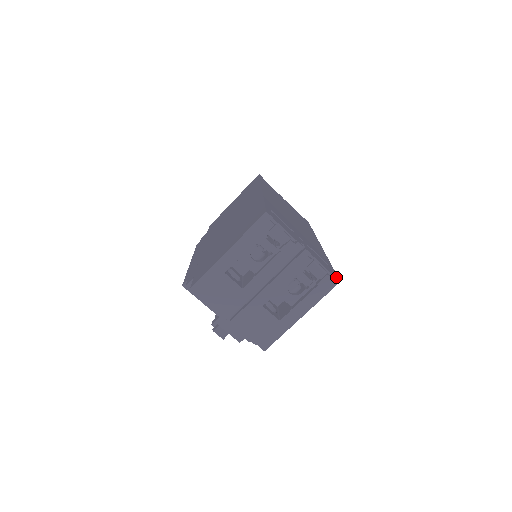
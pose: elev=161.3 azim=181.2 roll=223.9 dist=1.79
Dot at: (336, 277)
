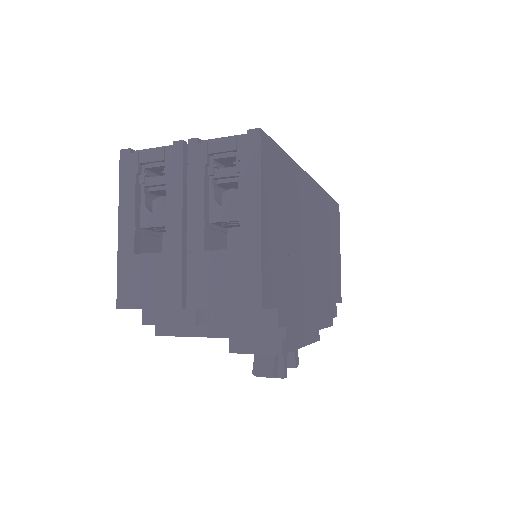
Dot at: (253, 130)
